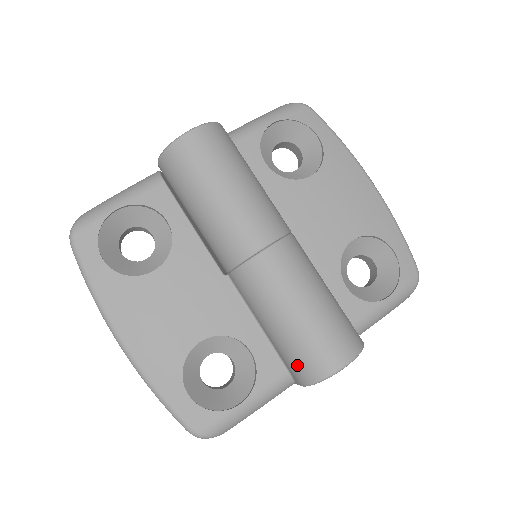
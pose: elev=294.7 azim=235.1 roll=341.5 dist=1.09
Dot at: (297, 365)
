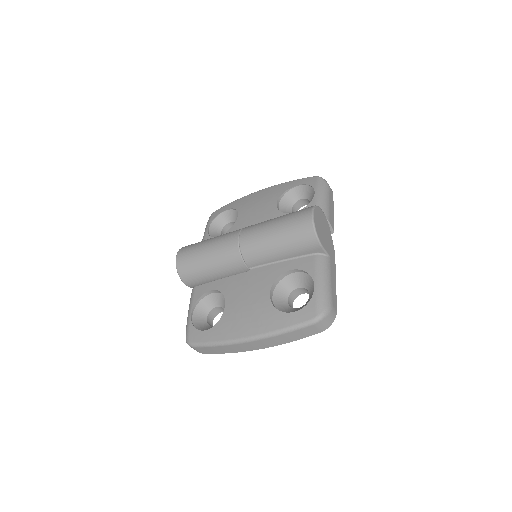
Dot at: (304, 242)
